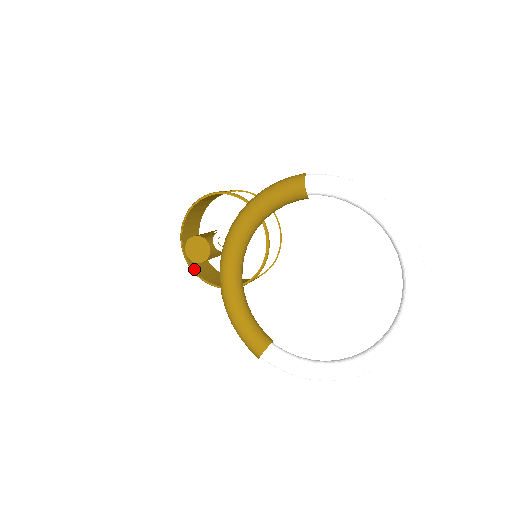
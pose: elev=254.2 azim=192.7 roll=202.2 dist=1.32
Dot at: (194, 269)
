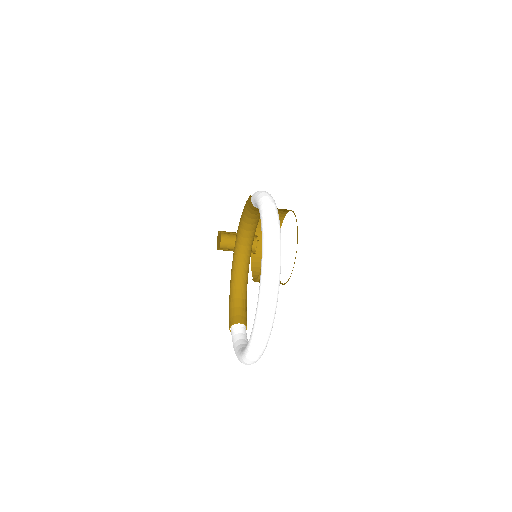
Dot at: (253, 265)
